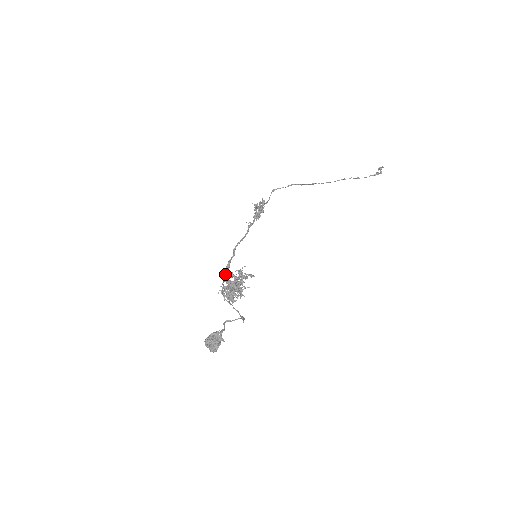
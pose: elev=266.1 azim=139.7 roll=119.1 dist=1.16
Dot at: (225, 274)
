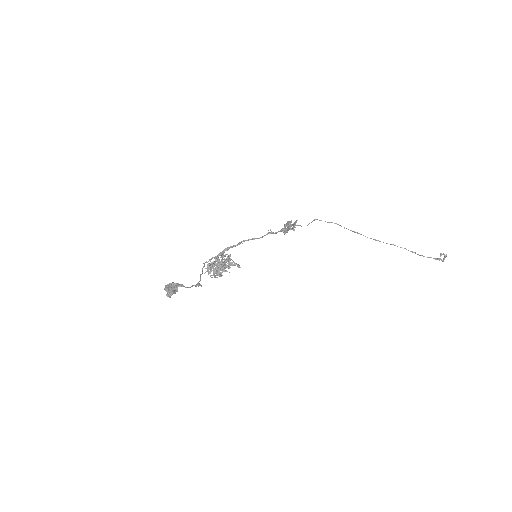
Dot at: (219, 253)
